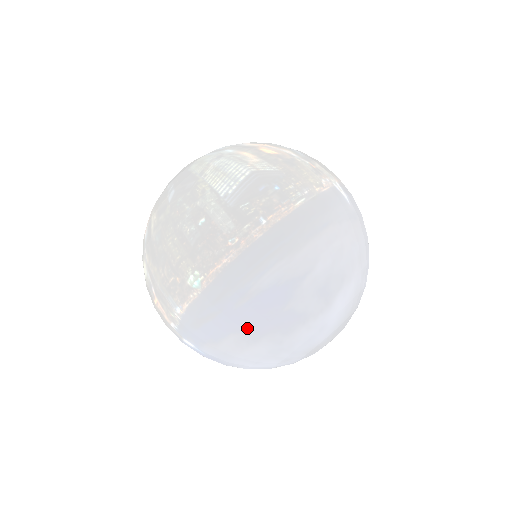
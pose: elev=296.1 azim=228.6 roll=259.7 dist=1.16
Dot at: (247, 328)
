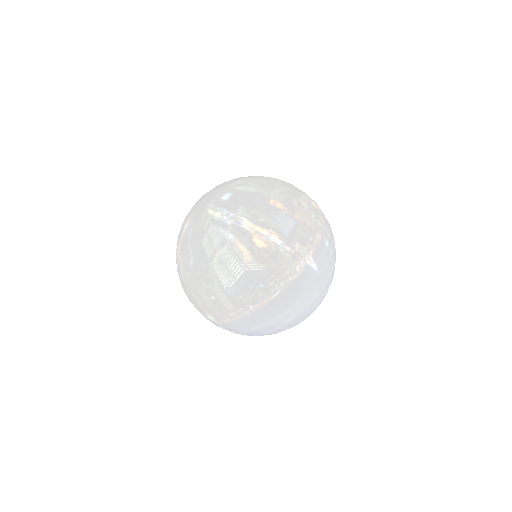
Dot at: occluded
